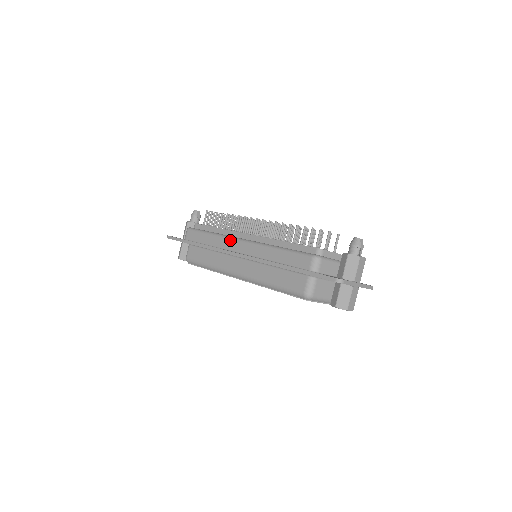
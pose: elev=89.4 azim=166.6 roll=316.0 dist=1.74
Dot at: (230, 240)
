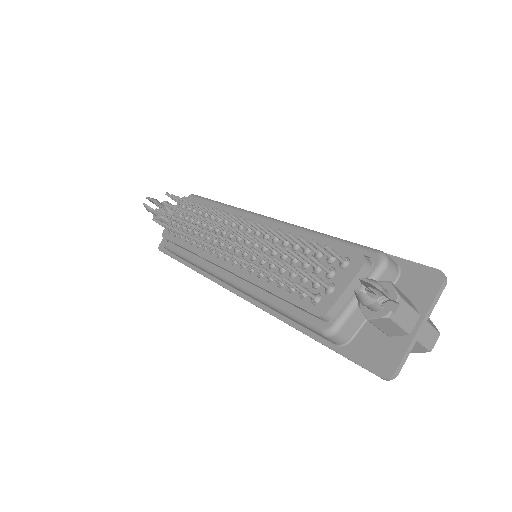
Dot at: occluded
